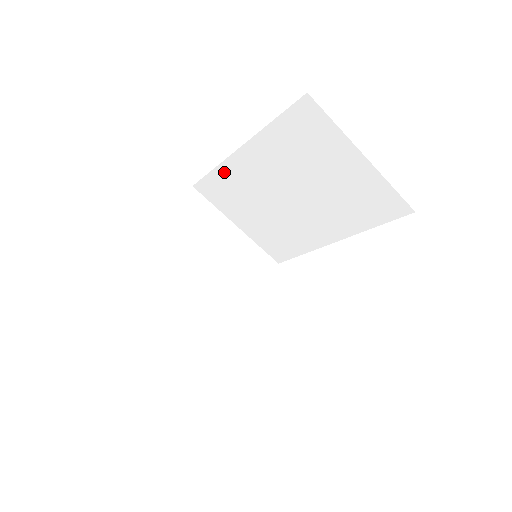
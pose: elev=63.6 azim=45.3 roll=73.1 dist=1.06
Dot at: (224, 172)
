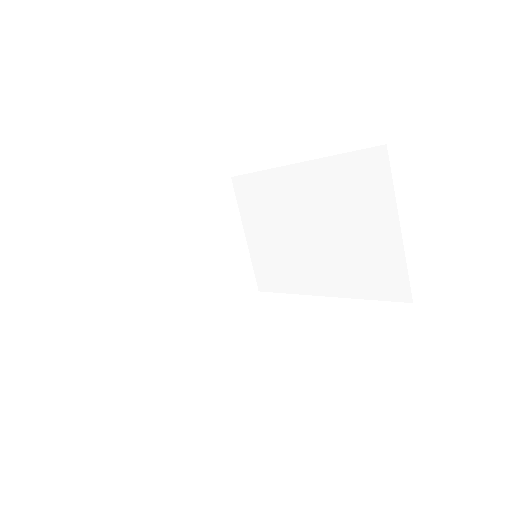
Dot at: (268, 178)
